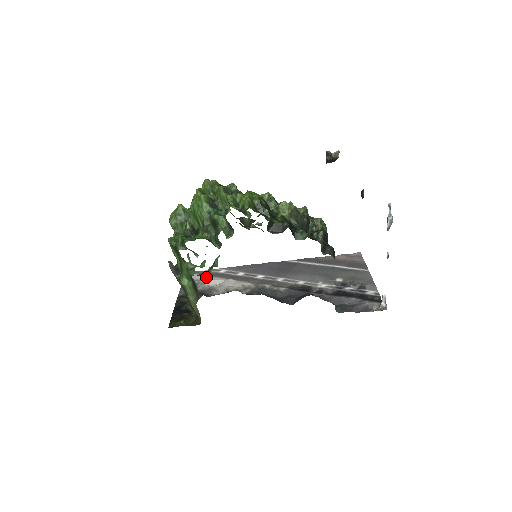
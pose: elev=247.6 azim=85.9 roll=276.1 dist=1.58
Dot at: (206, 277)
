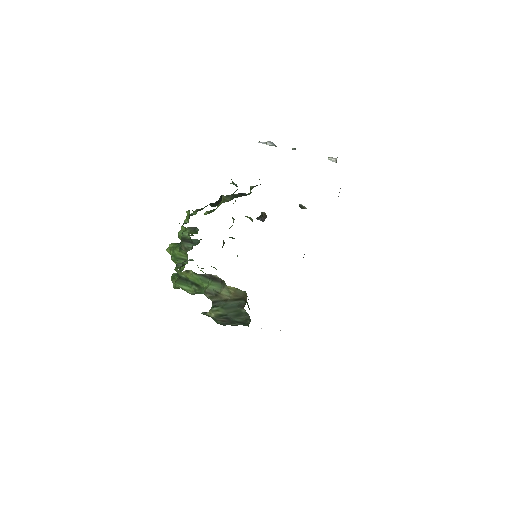
Dot at: occluded
